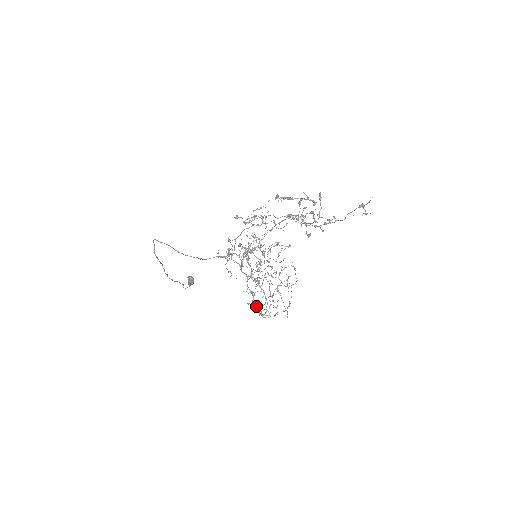
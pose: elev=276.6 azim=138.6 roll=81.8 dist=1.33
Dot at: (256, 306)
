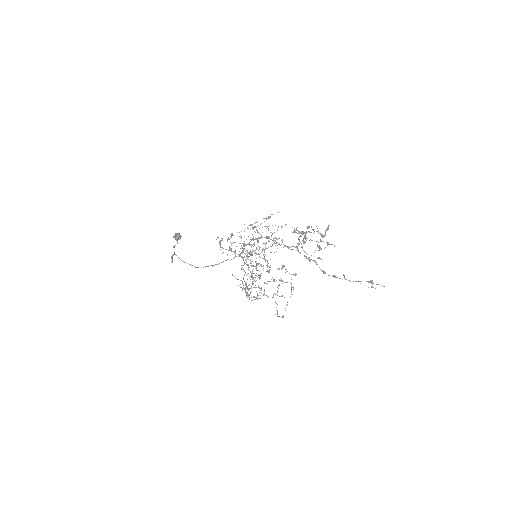
Dot at: (247, 294)
